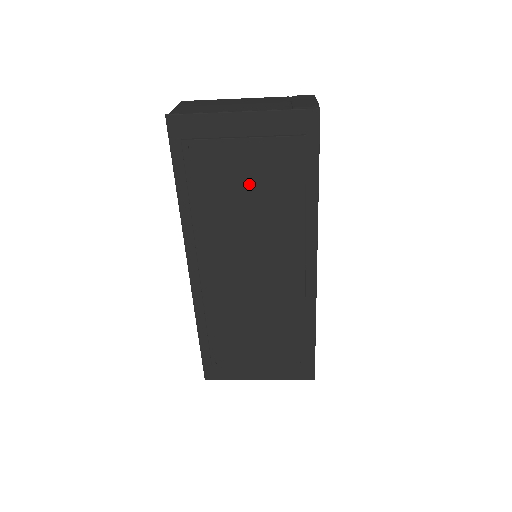
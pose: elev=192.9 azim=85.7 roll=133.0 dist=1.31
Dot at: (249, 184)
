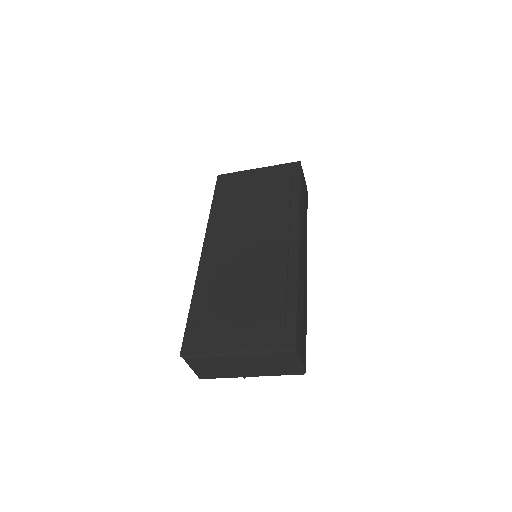
Dot at: (256, 194)
